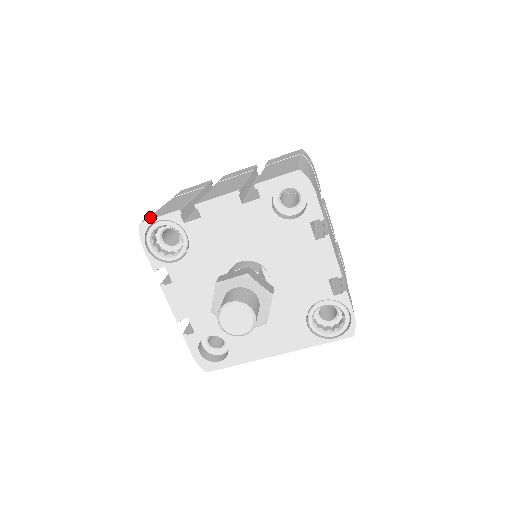
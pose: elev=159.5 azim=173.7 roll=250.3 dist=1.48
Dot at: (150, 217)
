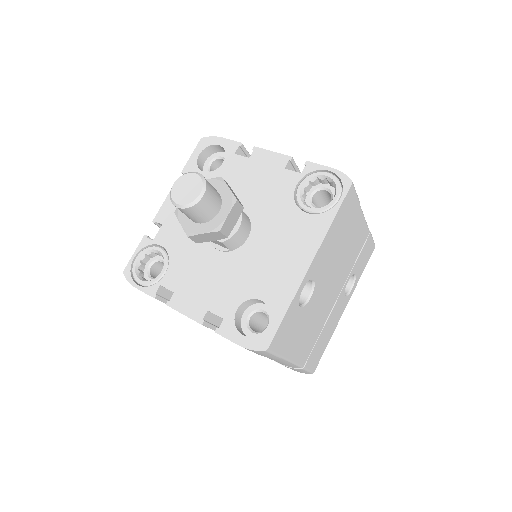
Dot at: occluded
